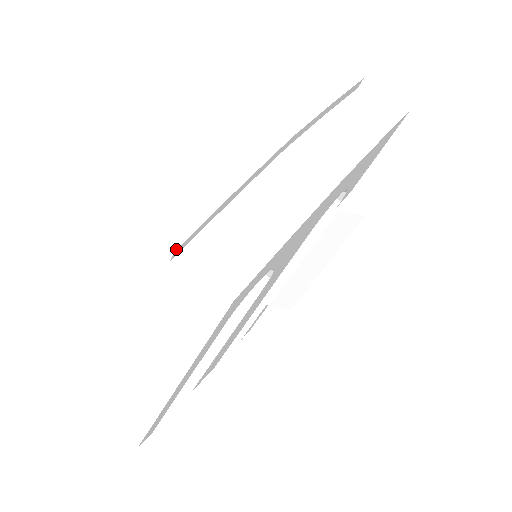
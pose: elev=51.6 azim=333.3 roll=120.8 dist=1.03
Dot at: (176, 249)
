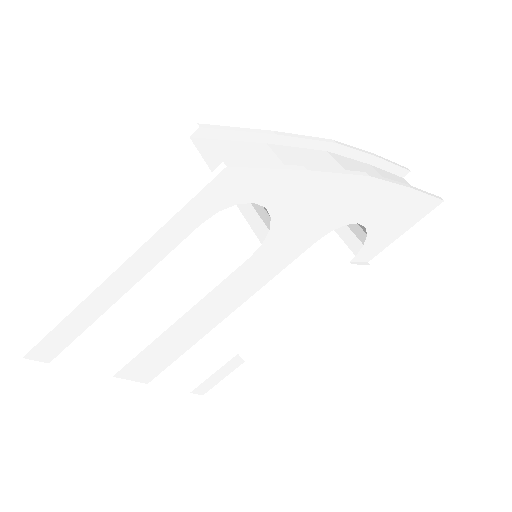
Dot at: (202, 127)
